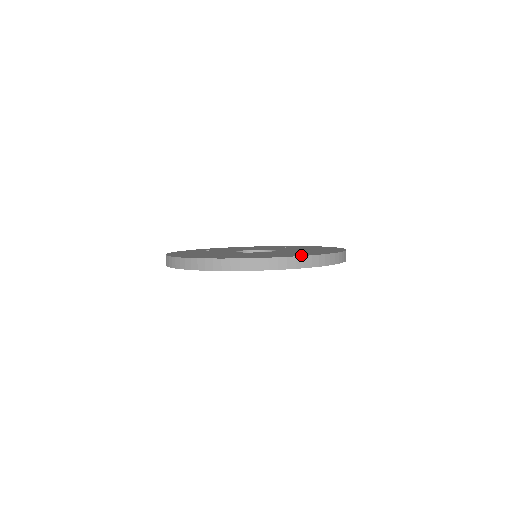
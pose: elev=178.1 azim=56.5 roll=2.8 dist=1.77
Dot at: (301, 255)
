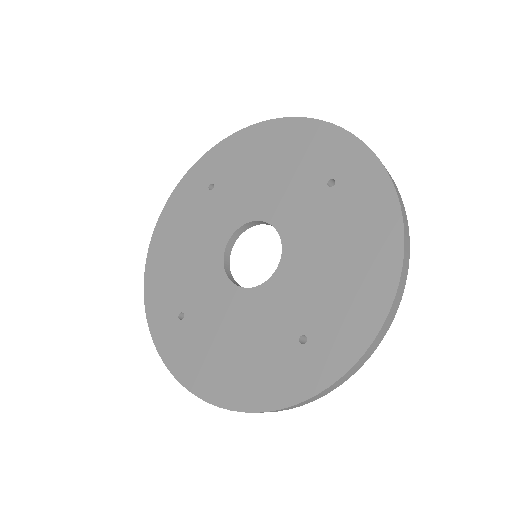
Dot at: (254, 403)
